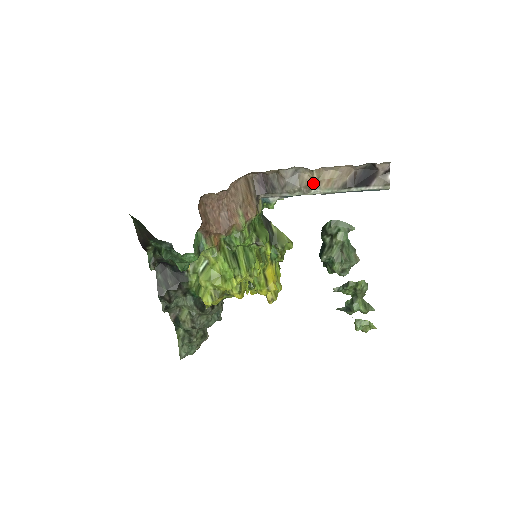
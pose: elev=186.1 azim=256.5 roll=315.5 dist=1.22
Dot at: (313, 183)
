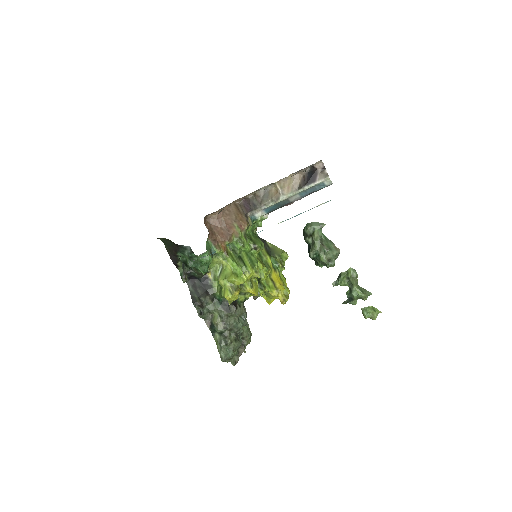
Dot at: (279, 193)
